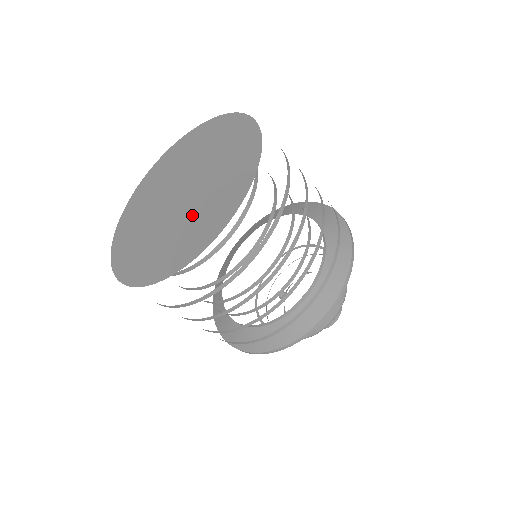
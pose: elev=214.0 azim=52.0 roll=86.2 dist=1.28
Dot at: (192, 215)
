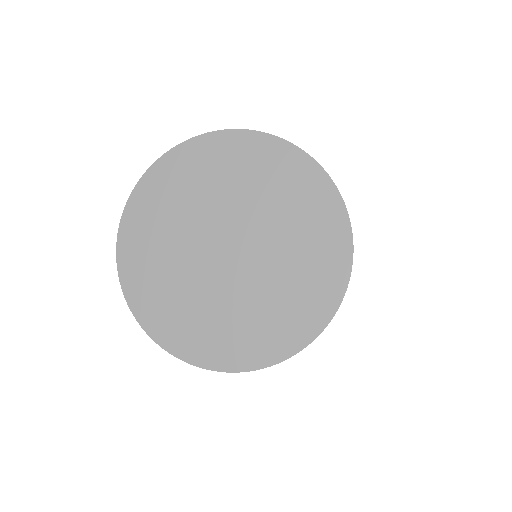
Dot at: (258, 298)
